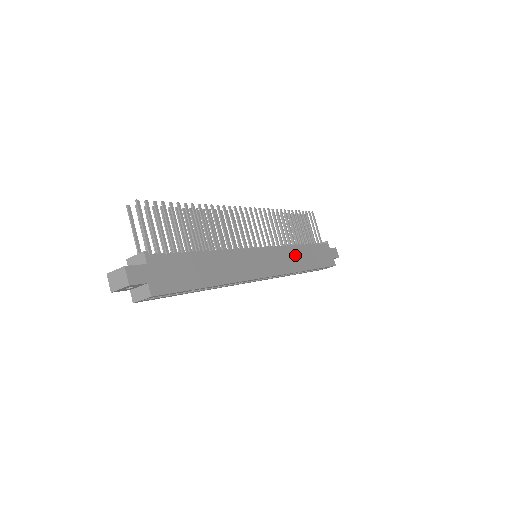
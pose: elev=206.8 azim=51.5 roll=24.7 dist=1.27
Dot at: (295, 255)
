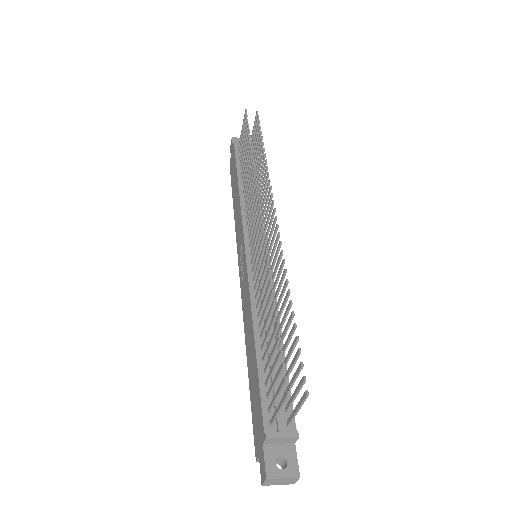
Dot at: occluded
